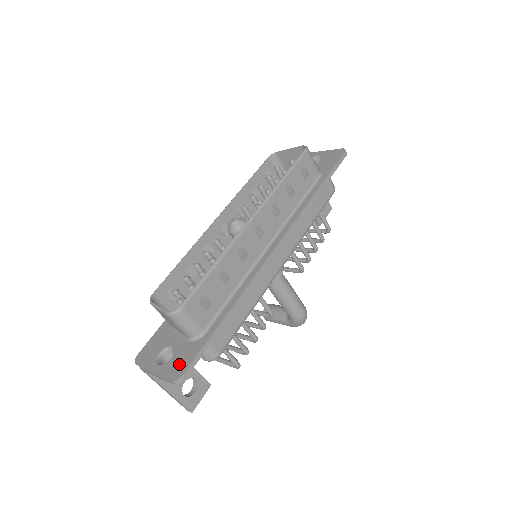
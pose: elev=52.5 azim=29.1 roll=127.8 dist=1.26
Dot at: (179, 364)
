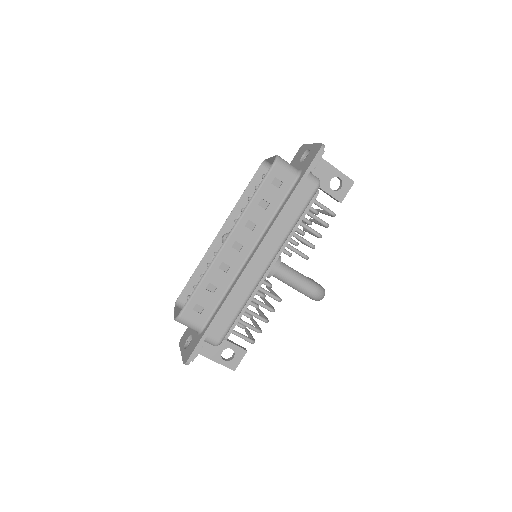
Dot at: (189, 351)
